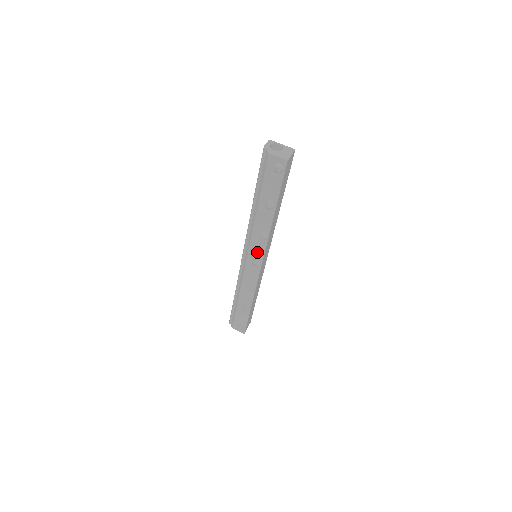
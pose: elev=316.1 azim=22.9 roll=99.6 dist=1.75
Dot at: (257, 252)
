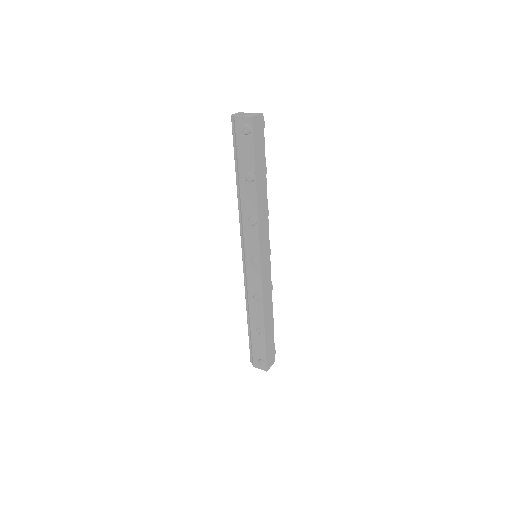
Dot at: (252, 245)
